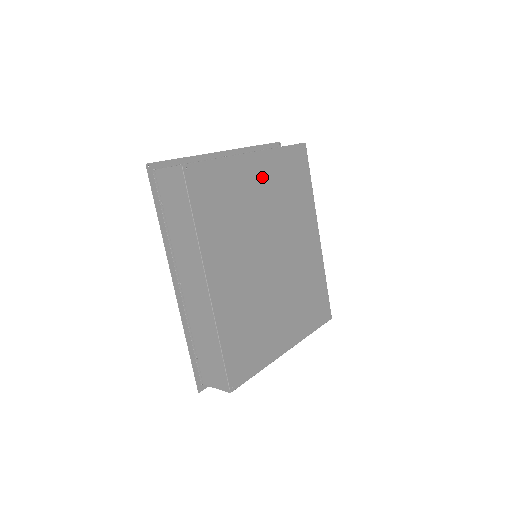
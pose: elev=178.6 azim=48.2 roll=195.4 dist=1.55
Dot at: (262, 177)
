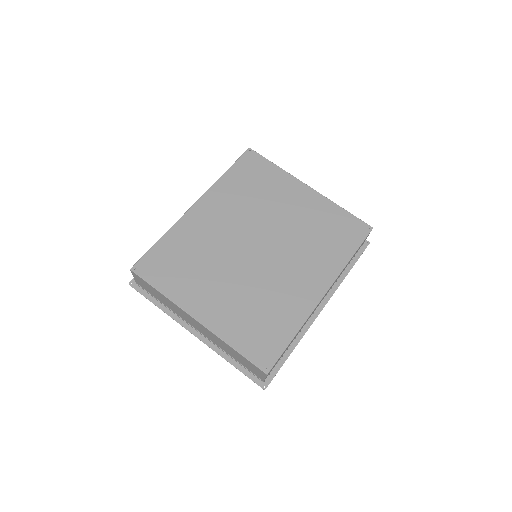
Dot at: (302, 204)
